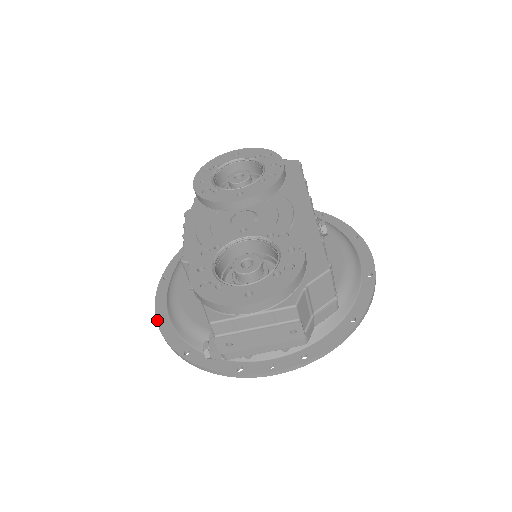
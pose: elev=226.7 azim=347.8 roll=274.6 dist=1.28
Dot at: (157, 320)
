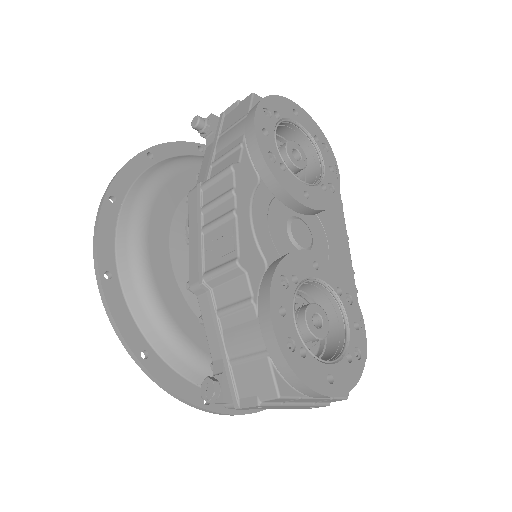
Dot at: (101, 278)
